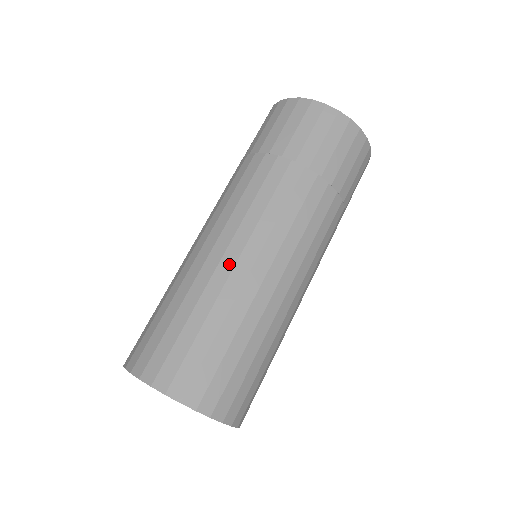
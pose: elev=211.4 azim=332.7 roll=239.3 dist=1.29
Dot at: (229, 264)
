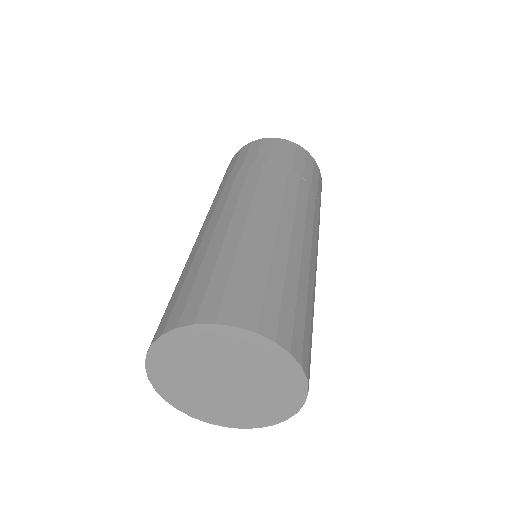
Dot at: (286, 234)
